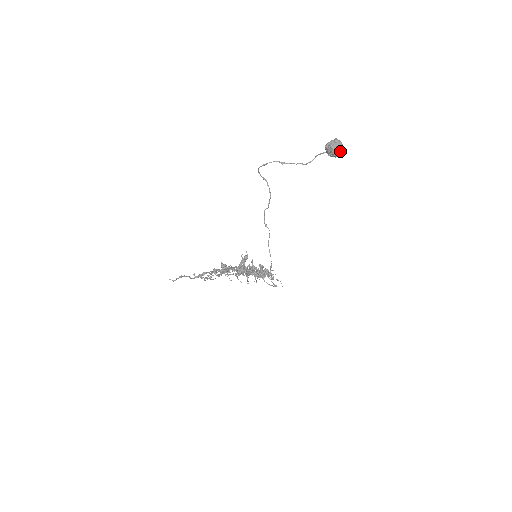
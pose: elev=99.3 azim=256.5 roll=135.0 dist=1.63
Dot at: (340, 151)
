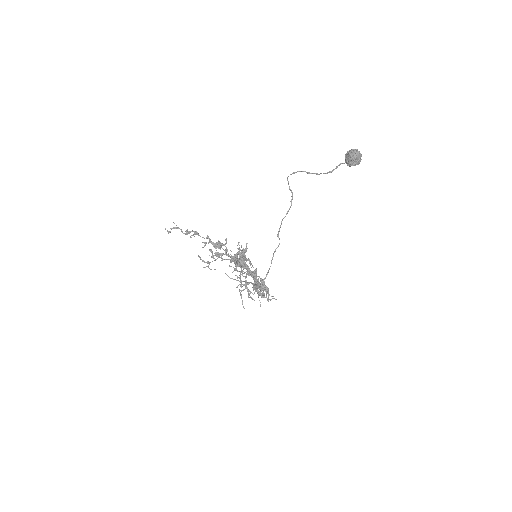
Dot at: (357, 160)
